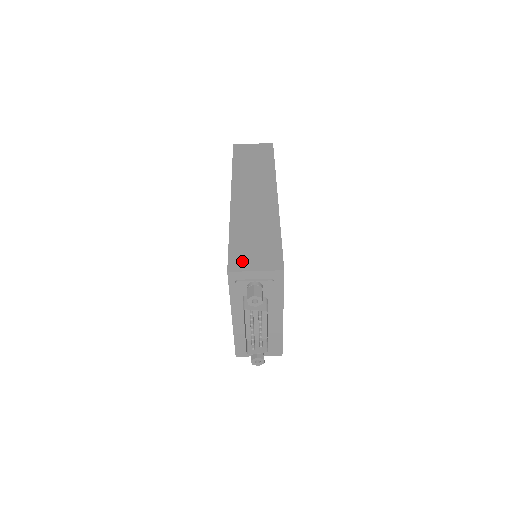
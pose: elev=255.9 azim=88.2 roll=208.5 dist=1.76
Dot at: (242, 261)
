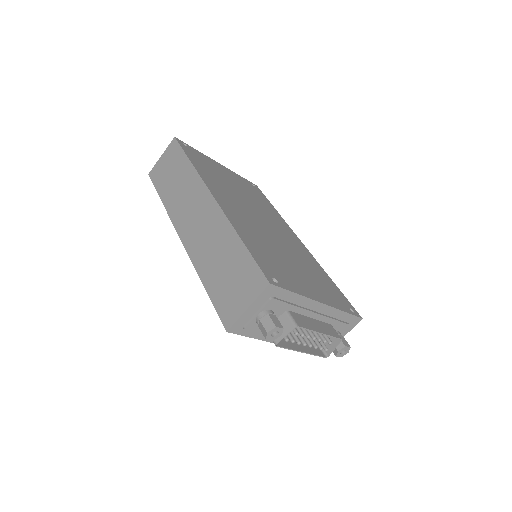
Dot at: (230, 307)
